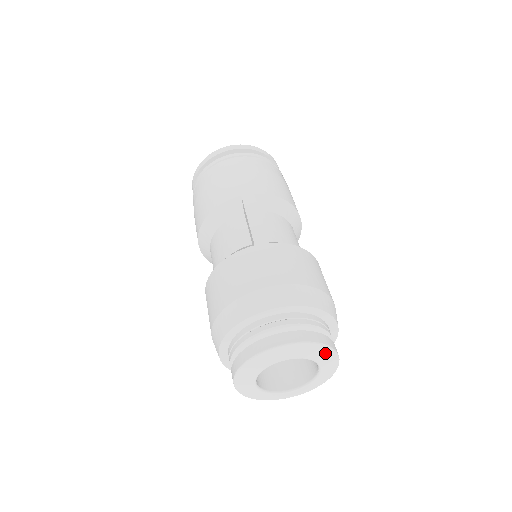
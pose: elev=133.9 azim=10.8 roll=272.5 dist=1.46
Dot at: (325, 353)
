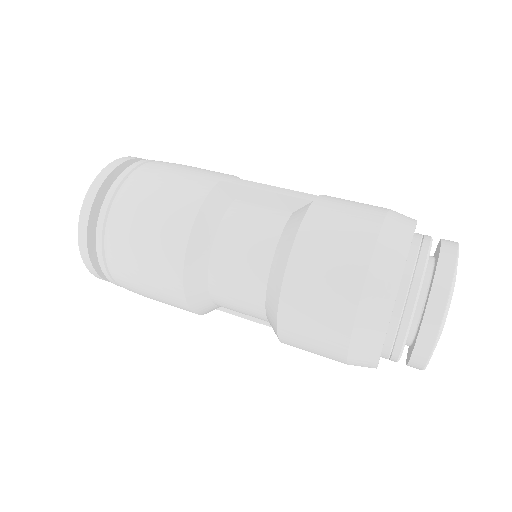
Dot at: occluded
